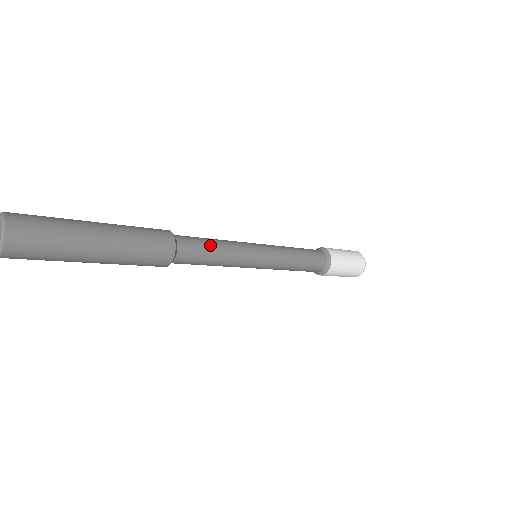
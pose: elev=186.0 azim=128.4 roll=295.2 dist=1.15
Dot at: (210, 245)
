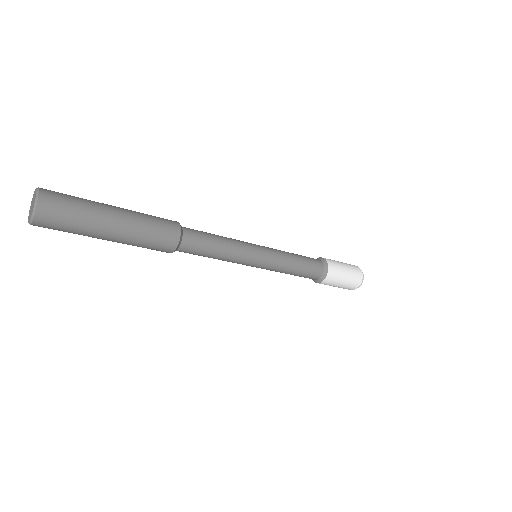
Dot at: (213, 242)
